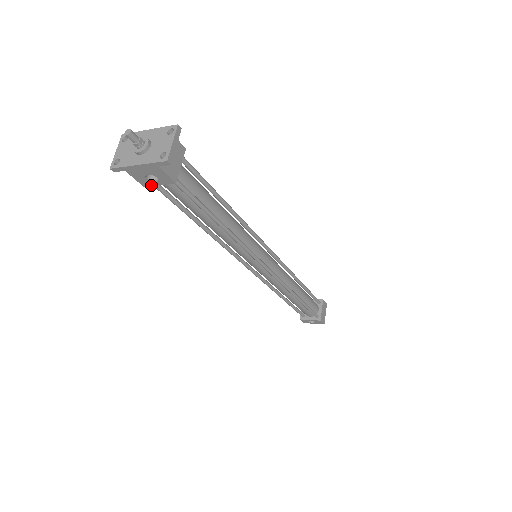
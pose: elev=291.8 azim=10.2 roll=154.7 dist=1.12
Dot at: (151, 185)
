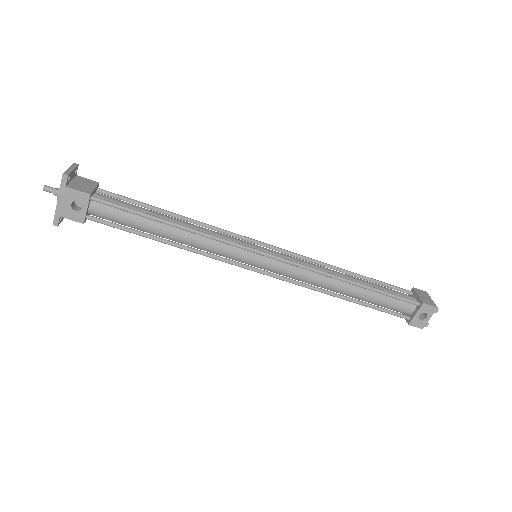
Dot at: (85, 216)
